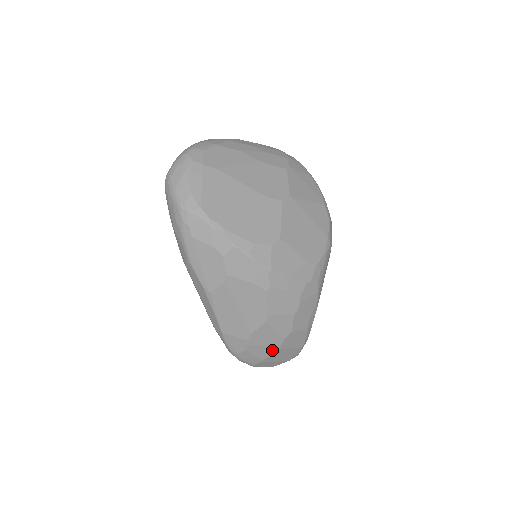
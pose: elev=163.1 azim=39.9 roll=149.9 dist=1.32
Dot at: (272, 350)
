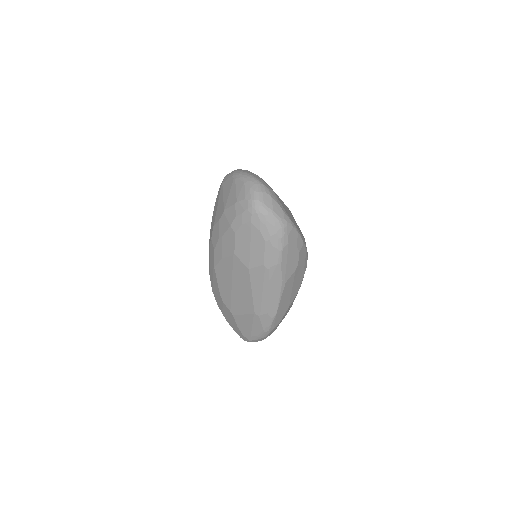
Dot at: (283, 318)
